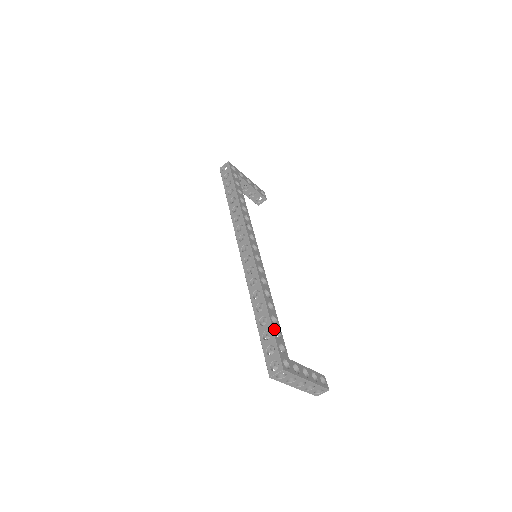
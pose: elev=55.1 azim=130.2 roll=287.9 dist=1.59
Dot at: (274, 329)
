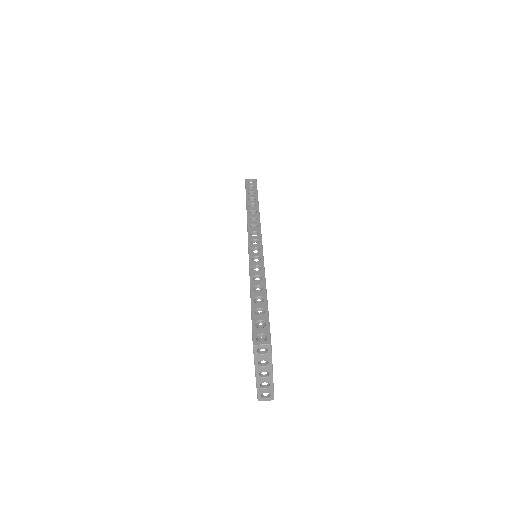
Dot at: (268, 311)
